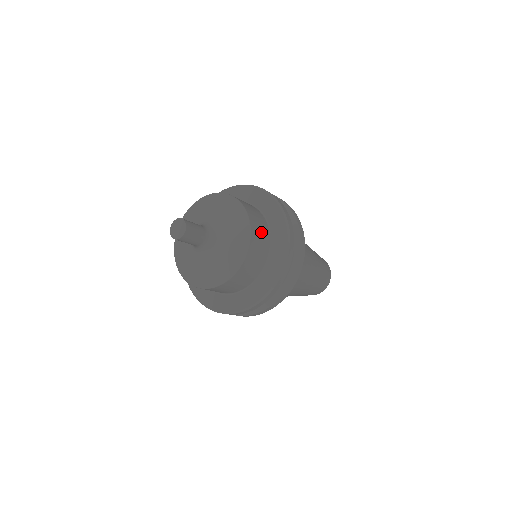
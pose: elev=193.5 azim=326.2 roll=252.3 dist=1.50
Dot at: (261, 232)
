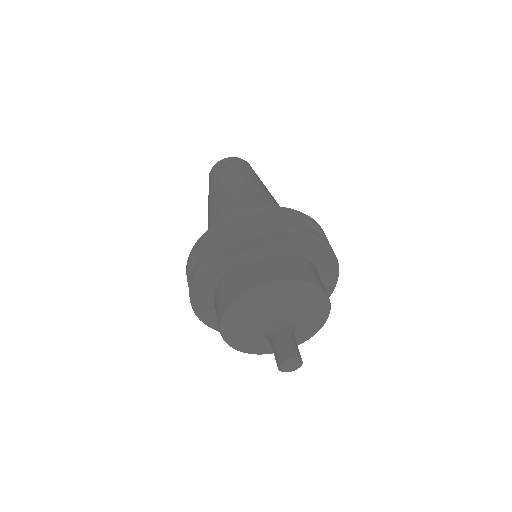
Dot at: (303, 267)
